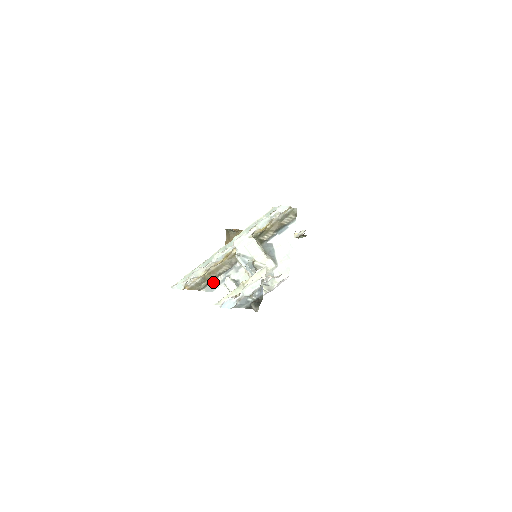
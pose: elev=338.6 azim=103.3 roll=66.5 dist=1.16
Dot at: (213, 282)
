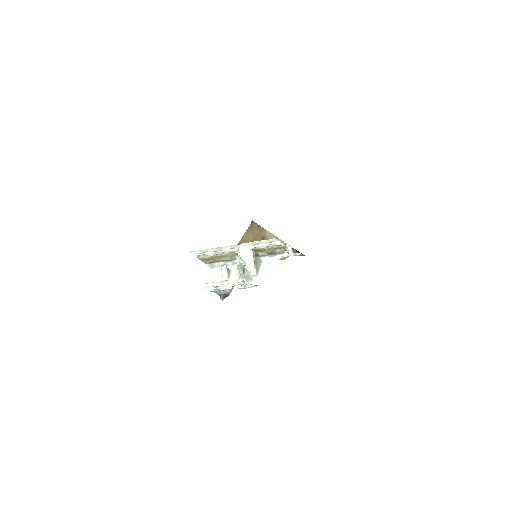
Dot at: (216, 263)
